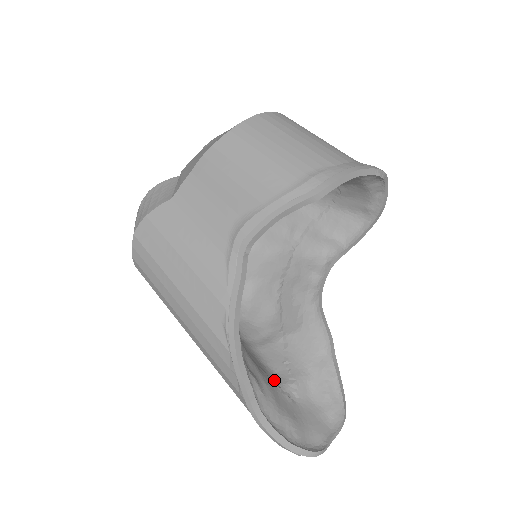
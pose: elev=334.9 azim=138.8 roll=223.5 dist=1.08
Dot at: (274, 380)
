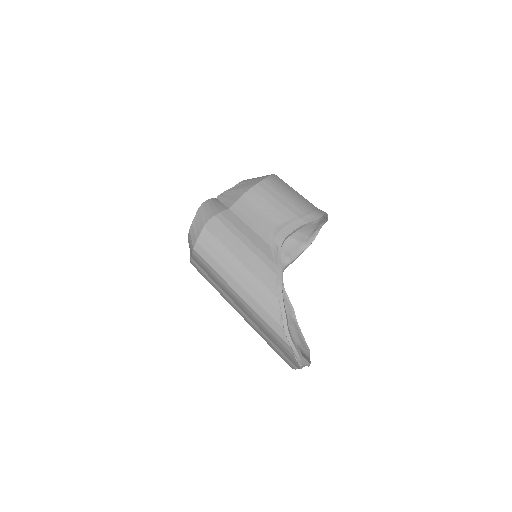
Dot at: occluded
